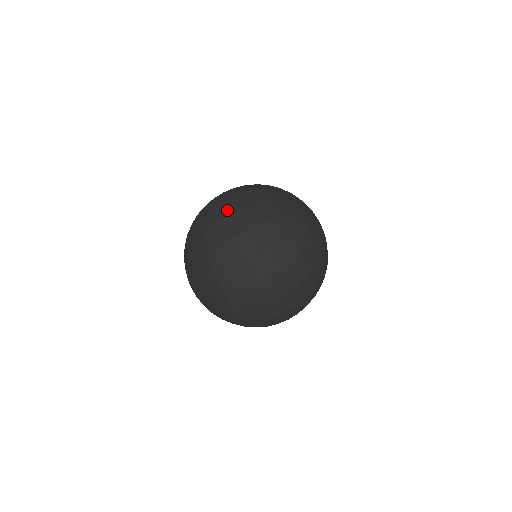
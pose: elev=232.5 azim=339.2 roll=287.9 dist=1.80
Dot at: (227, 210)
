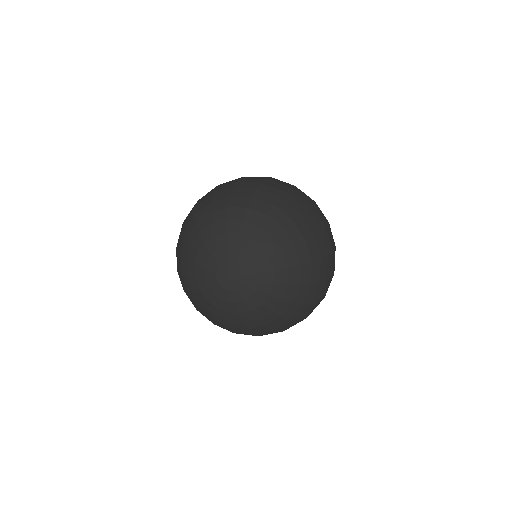
Dot at: (235, 179)
